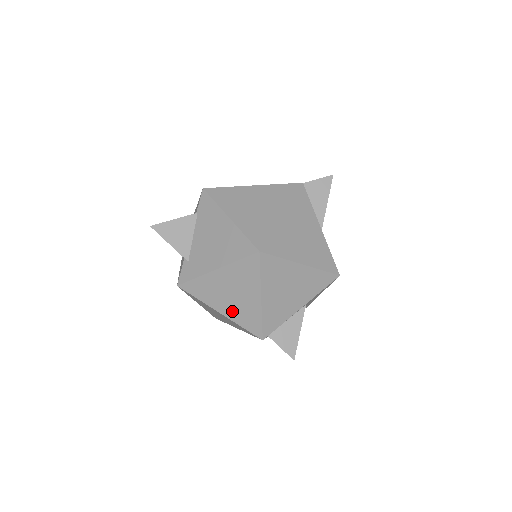
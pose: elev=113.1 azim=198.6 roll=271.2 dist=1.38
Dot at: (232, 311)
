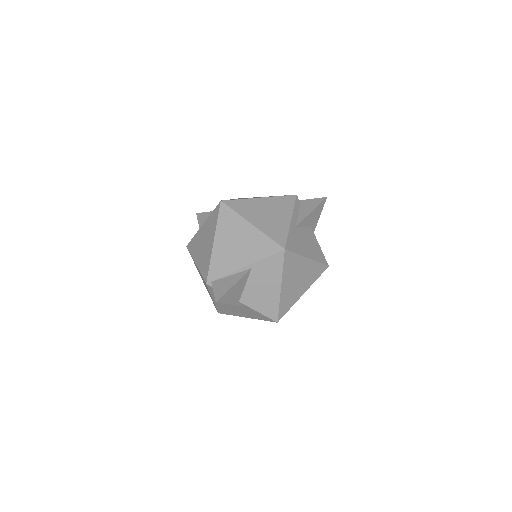
Dot at: (200, 259)
